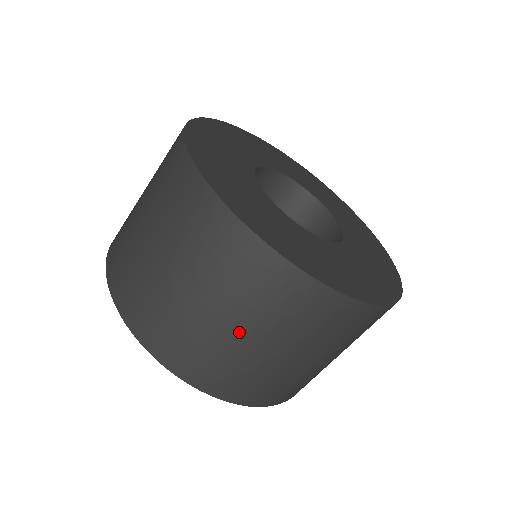
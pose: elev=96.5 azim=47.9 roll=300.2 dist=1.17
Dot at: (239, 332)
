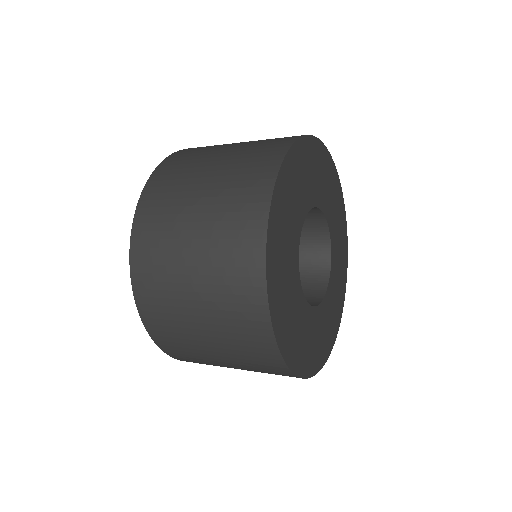
Dot at: (203, 328)
